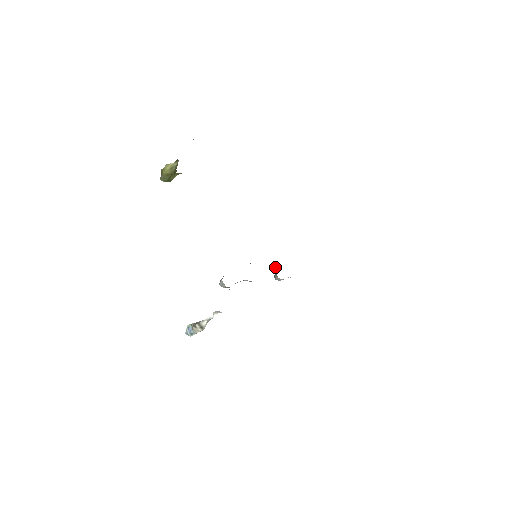
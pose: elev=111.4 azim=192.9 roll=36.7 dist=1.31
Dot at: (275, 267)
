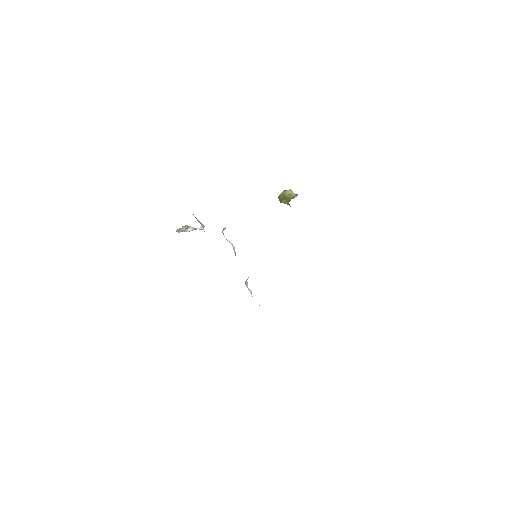
Dot at: occluded
